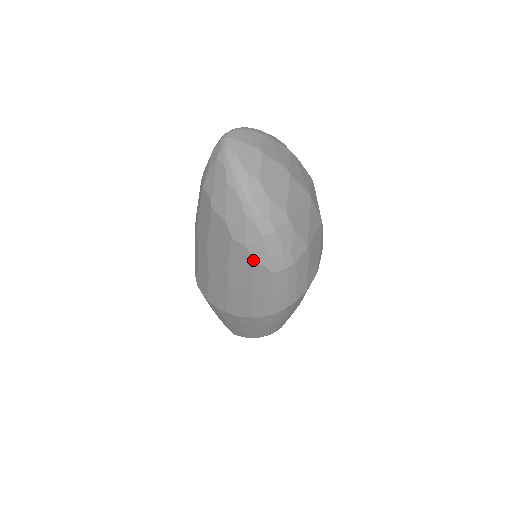
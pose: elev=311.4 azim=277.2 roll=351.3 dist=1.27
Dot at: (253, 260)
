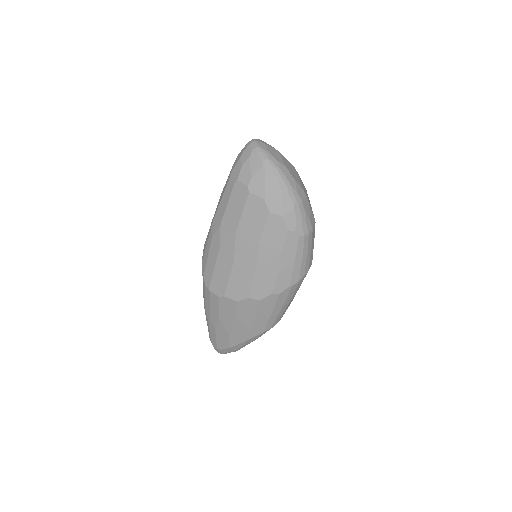
Dot at: (286, 227)
